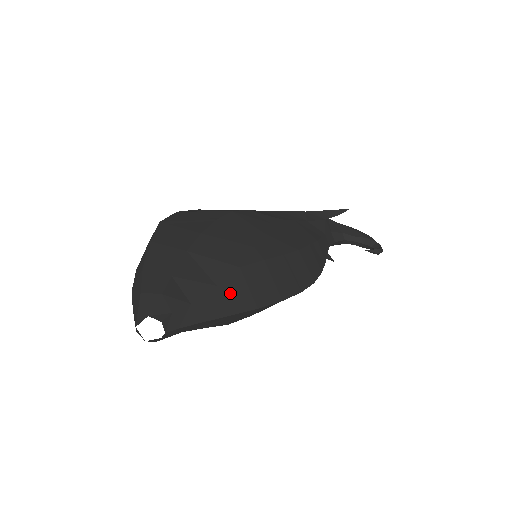
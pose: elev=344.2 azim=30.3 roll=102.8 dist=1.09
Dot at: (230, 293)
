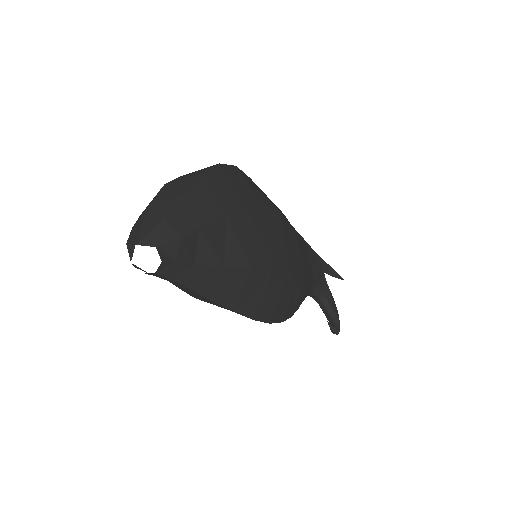
Dot at: (227, 282)
